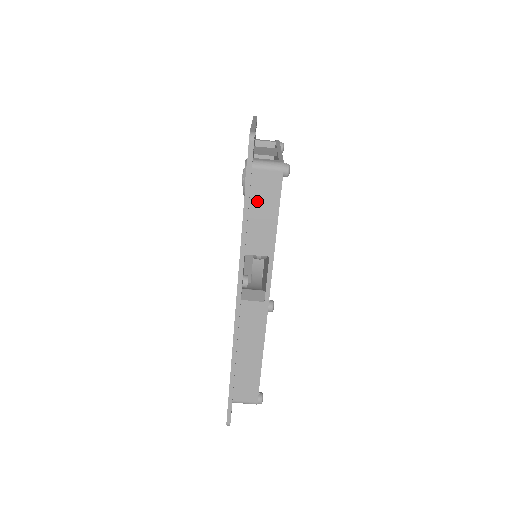
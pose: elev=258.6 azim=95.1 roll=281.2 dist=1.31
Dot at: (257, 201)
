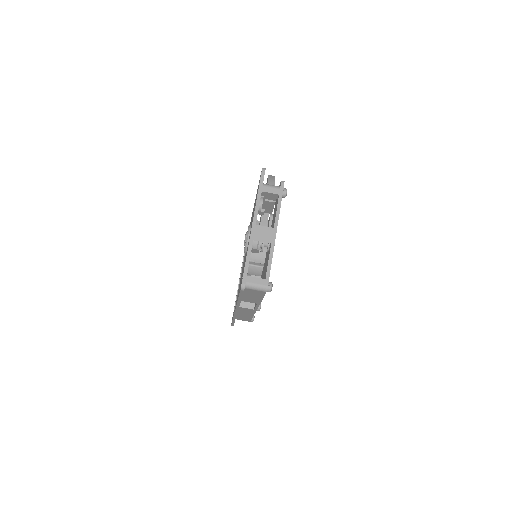
Dot at: (248, 294)
